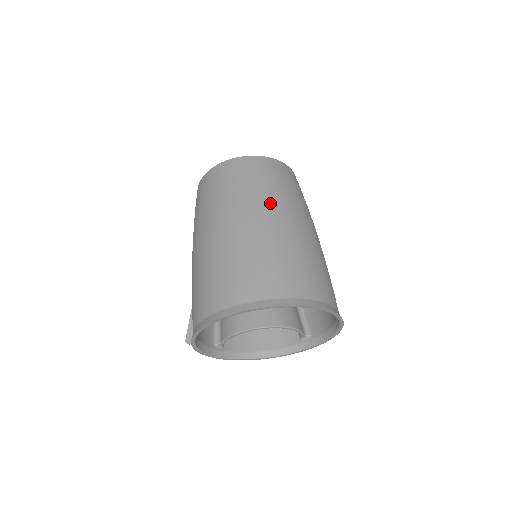
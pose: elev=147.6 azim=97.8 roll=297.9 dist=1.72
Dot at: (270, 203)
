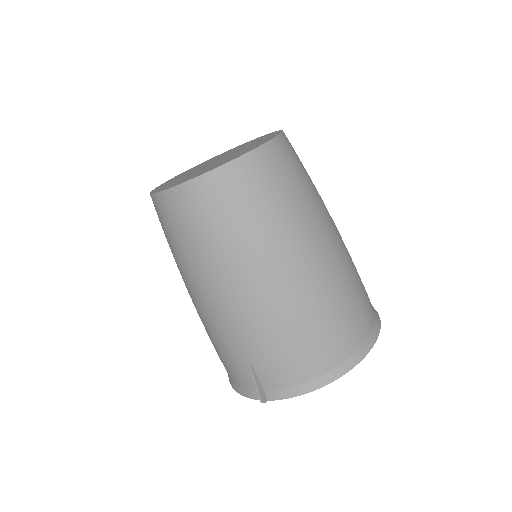
Dot at: (324, 213)
